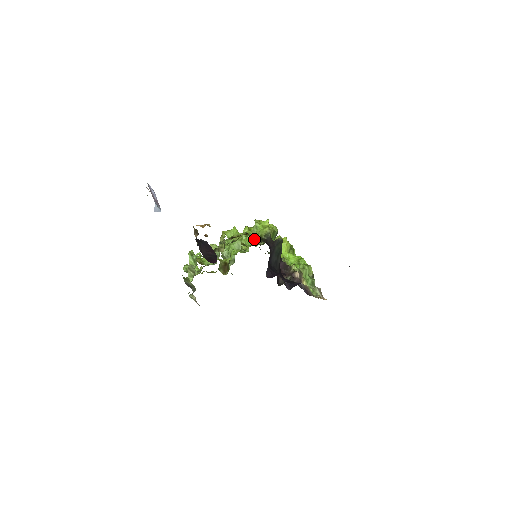
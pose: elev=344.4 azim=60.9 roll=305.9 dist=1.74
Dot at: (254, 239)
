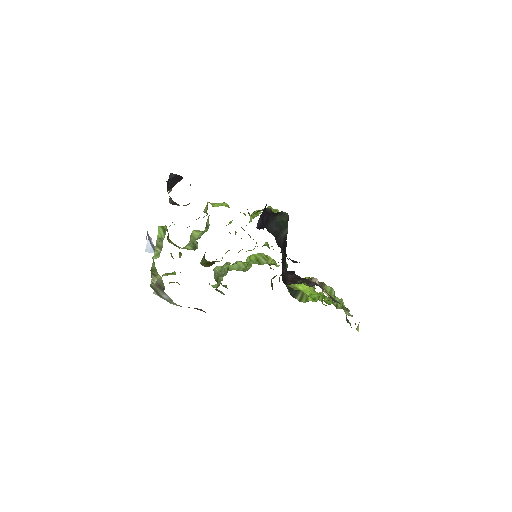
Dot at: (249, 215)
